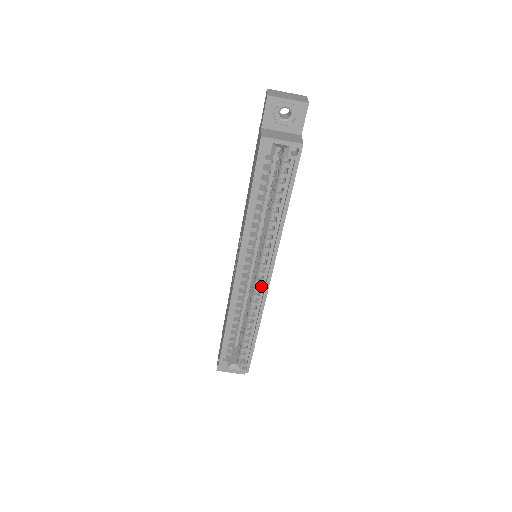
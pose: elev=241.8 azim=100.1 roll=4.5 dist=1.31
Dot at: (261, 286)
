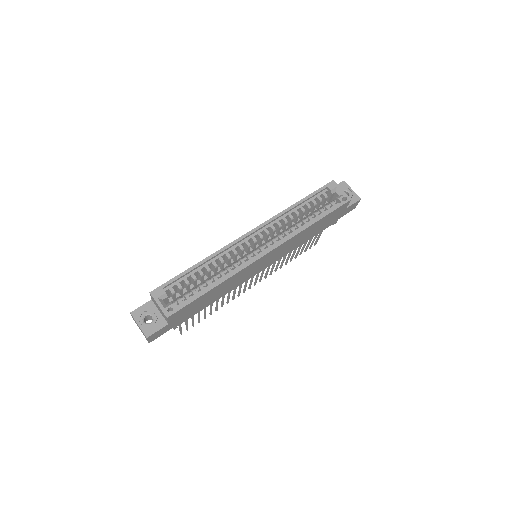
Dot at: (253, 257)
